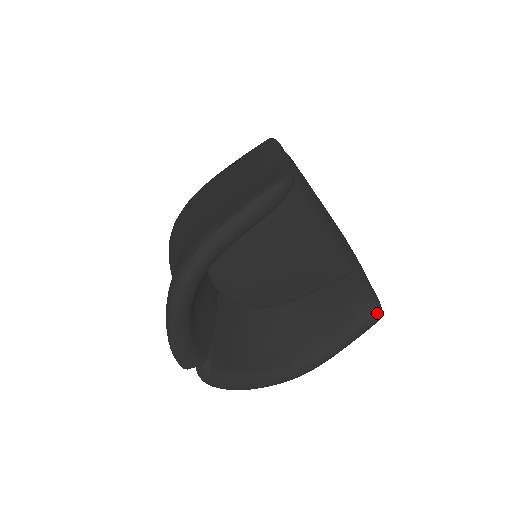
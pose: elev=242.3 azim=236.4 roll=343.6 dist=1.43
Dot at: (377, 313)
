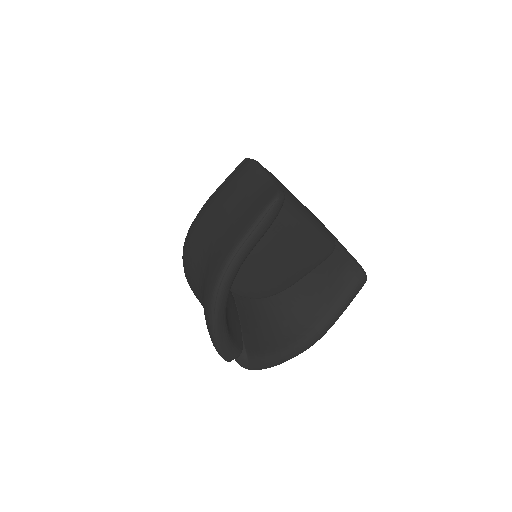
Dot at: (363, 277)
